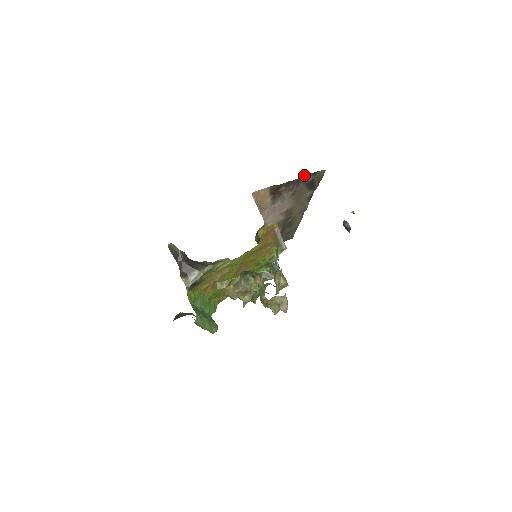
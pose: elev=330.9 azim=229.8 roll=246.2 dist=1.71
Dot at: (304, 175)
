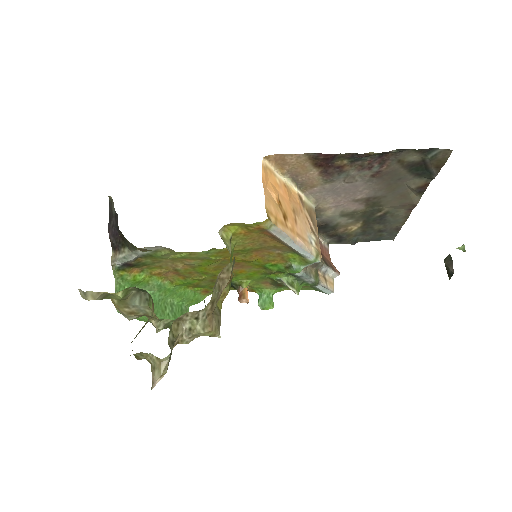
Dot at: (396, 149)
